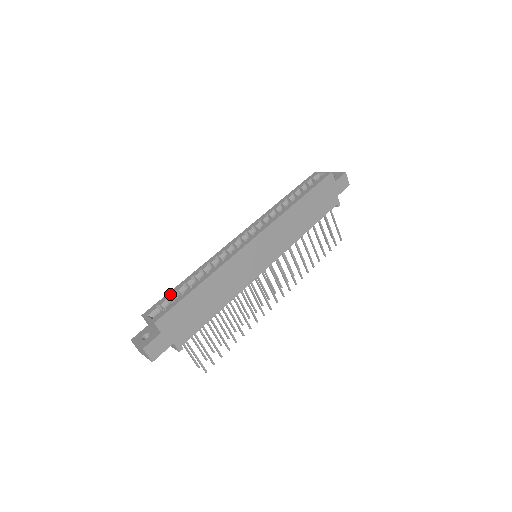
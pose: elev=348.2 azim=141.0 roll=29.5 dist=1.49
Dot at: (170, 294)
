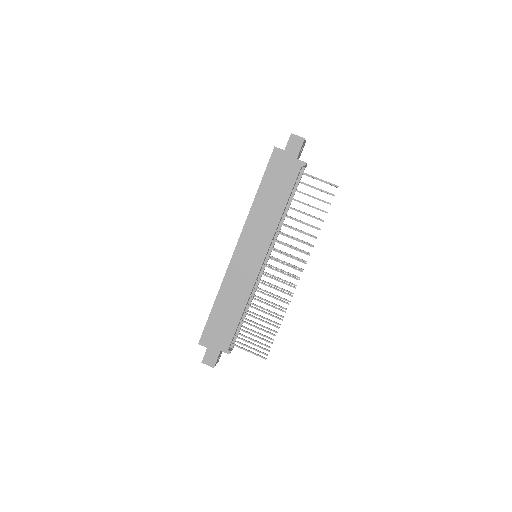
Dot at: occluded
